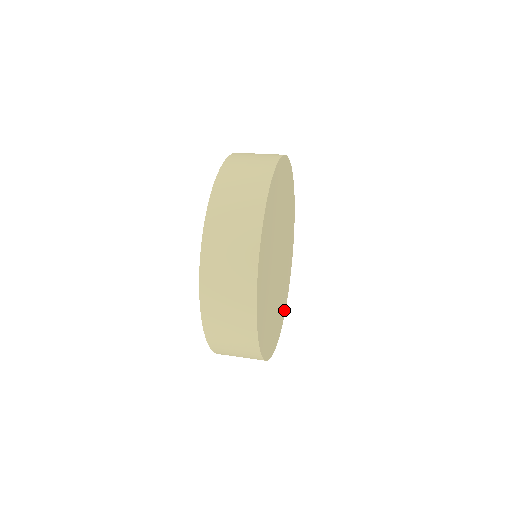
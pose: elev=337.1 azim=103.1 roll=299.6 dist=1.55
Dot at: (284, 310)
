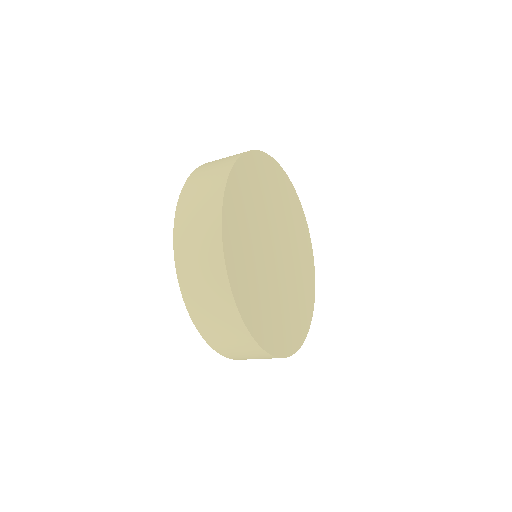
Dot at: (305, 330)
